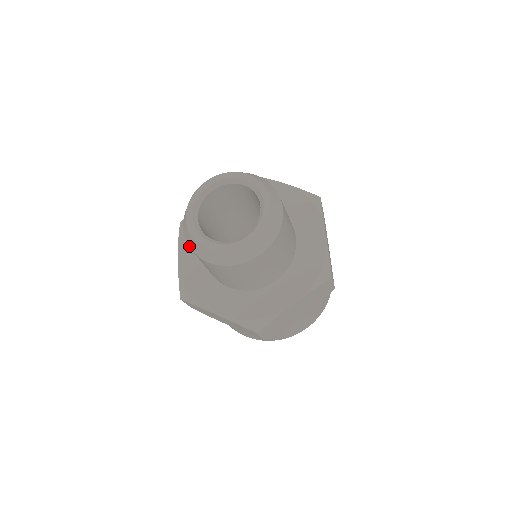
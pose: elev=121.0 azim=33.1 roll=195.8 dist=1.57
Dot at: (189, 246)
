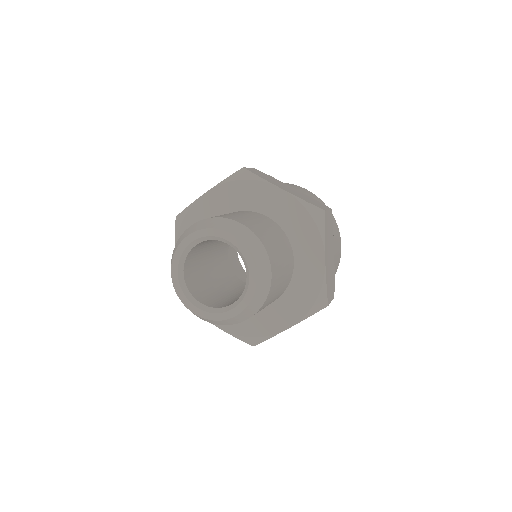
Dot at: occluded
